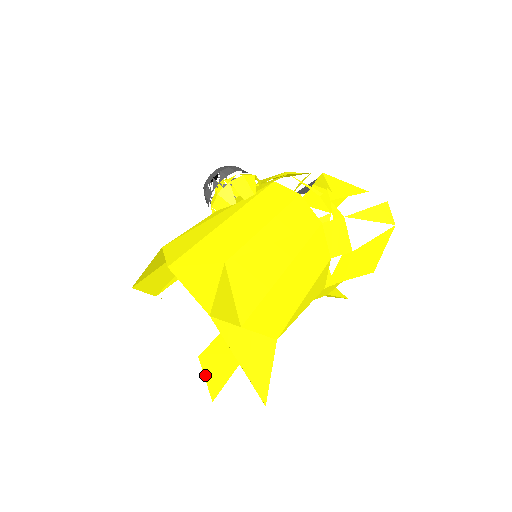
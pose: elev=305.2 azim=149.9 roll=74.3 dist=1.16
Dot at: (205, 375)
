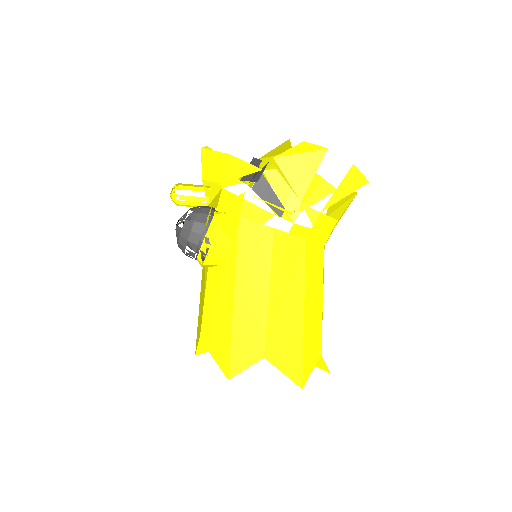
Dot at: occluded
